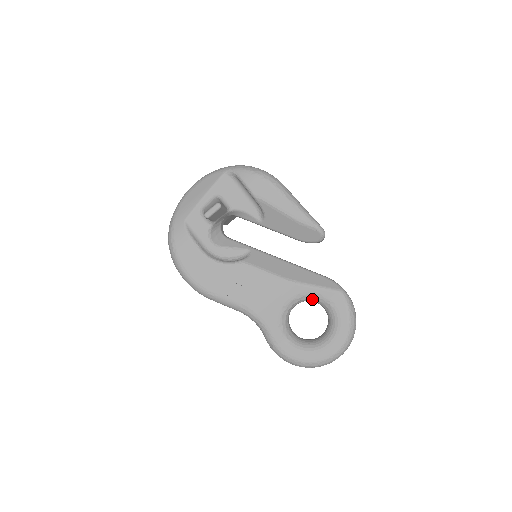
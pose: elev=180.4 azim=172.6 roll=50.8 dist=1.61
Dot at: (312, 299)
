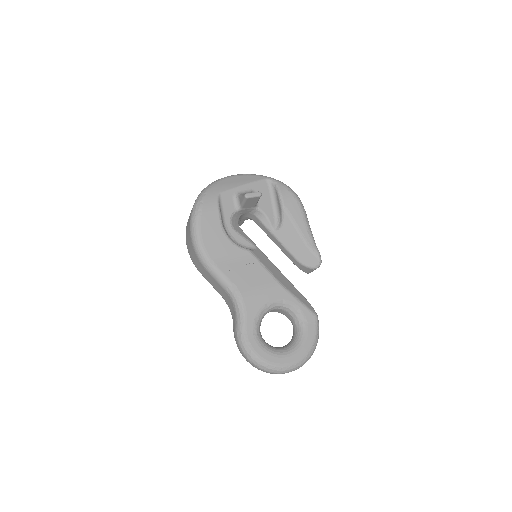
Dot at: (291, 310)
